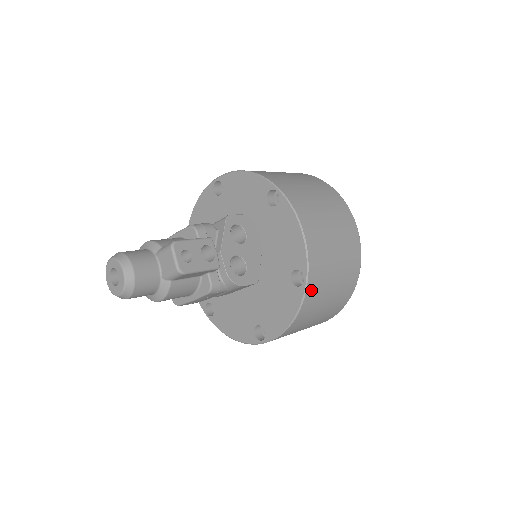
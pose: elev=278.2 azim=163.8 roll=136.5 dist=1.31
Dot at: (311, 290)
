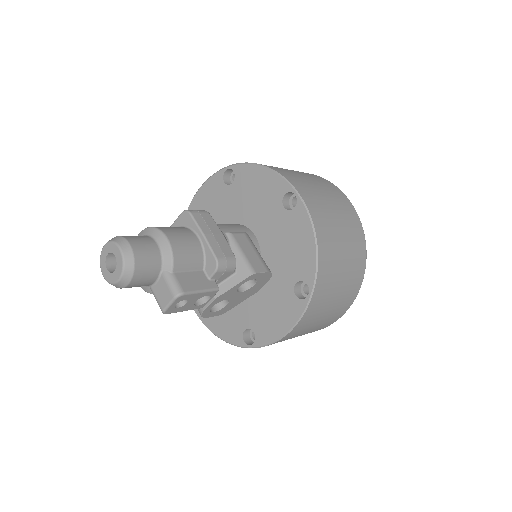
Dot at: occluded
